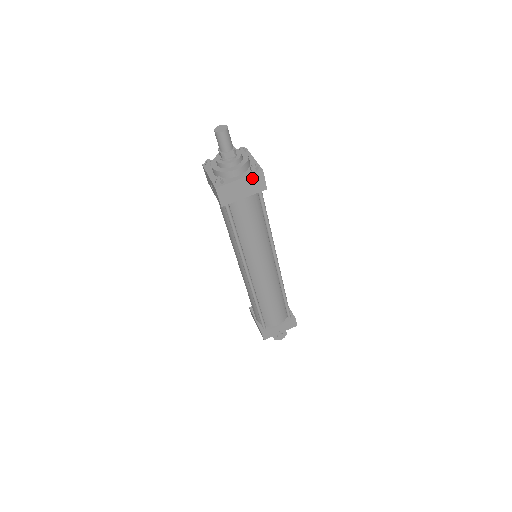
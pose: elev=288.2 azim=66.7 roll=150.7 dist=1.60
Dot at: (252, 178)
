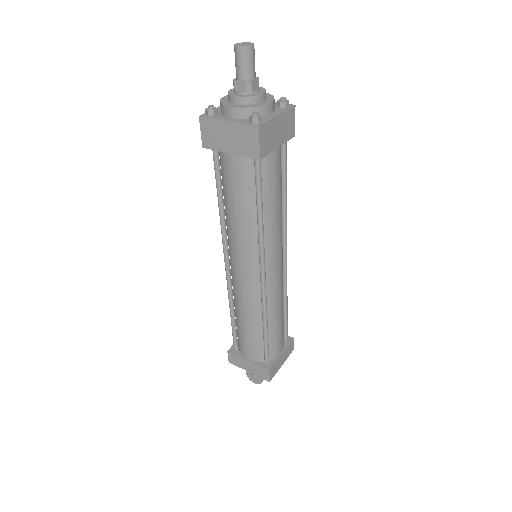
Dot at: (244, 130)
